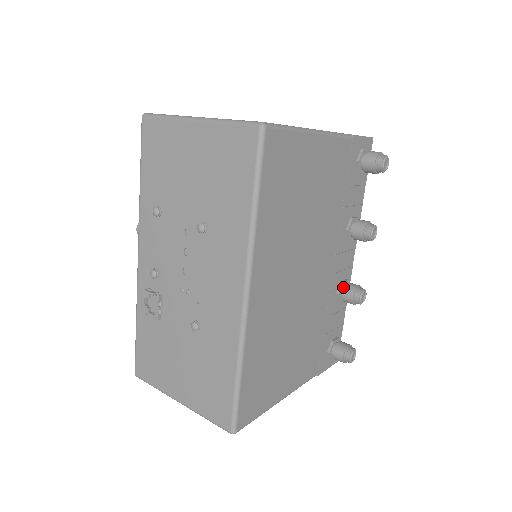
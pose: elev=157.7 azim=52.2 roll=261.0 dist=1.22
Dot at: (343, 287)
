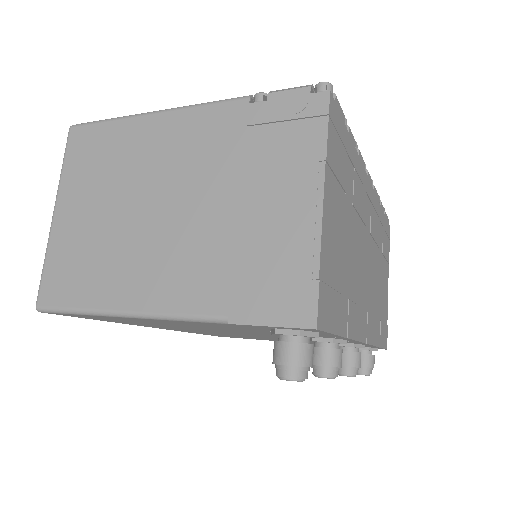
Dot at: (339, 347)
